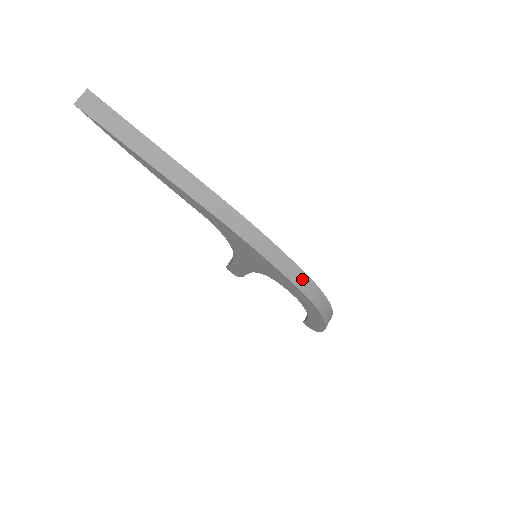
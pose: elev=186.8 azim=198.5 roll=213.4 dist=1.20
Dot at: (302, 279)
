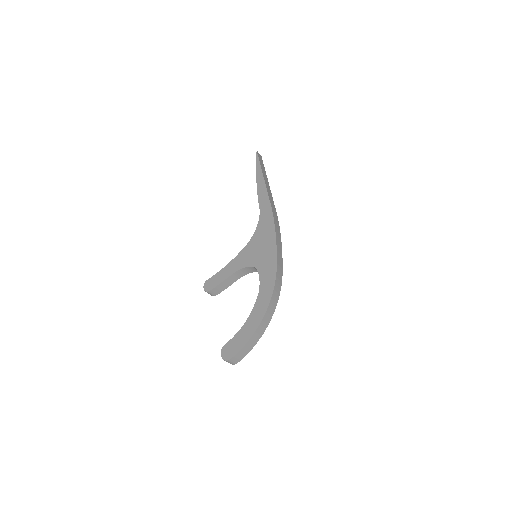
Dot at: (280, 270)
